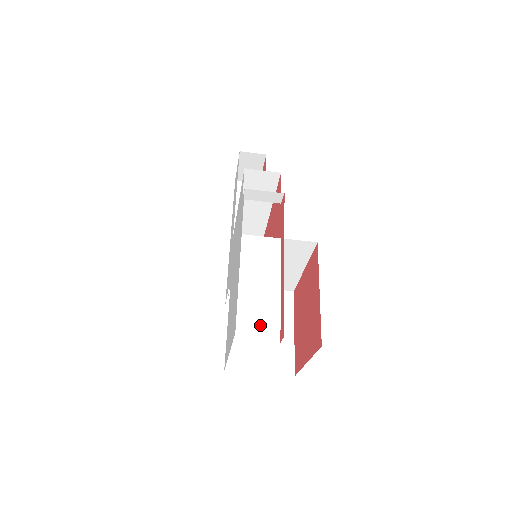
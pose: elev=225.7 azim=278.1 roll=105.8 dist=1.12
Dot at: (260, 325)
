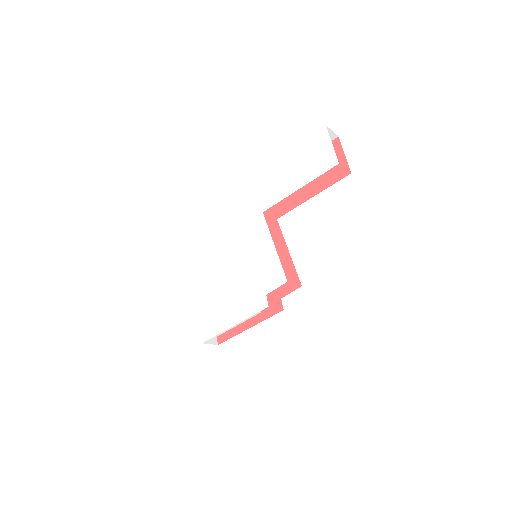
Dot at: occluded
